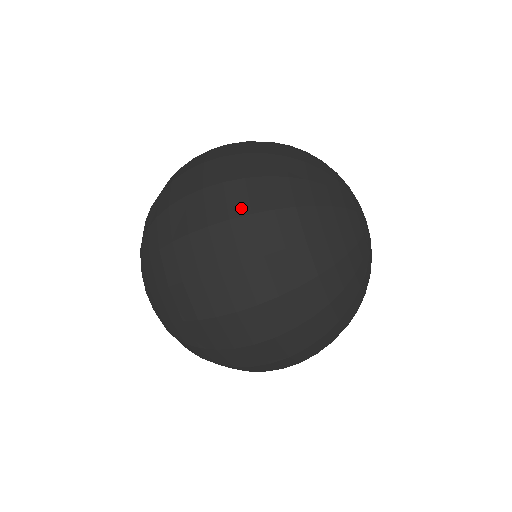
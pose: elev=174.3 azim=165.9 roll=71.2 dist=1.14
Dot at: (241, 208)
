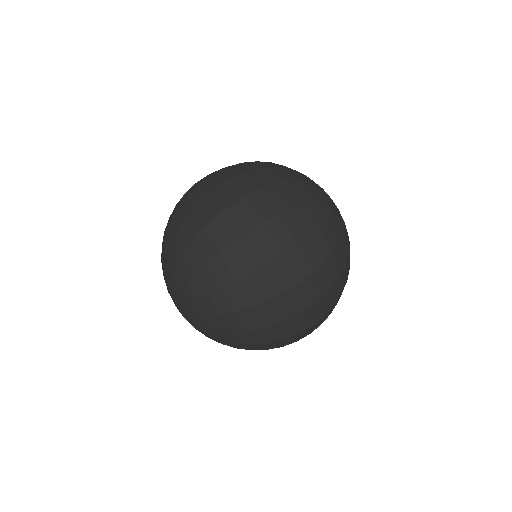
Dot at: (301, 232)
